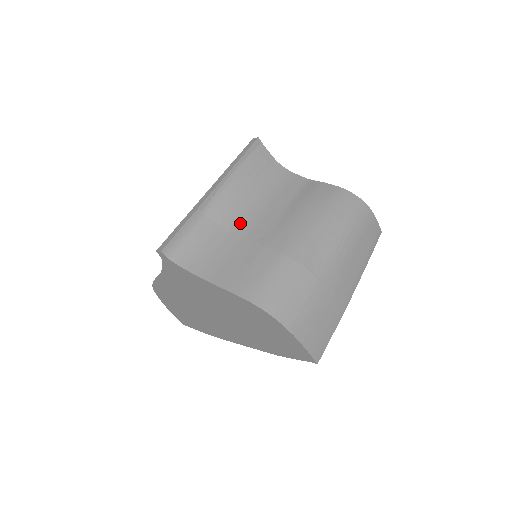
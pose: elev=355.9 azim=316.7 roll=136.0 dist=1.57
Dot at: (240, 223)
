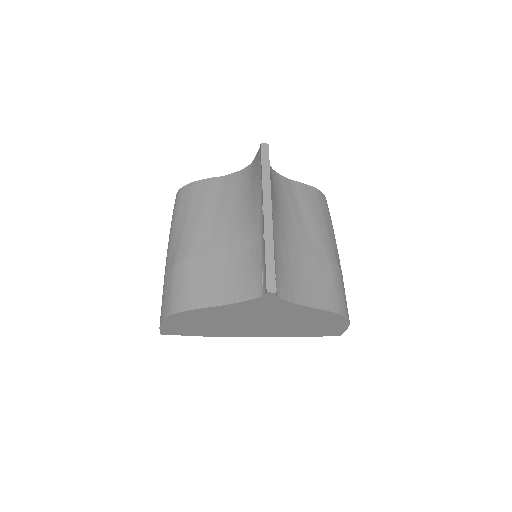
Dot at: (289, 240)
